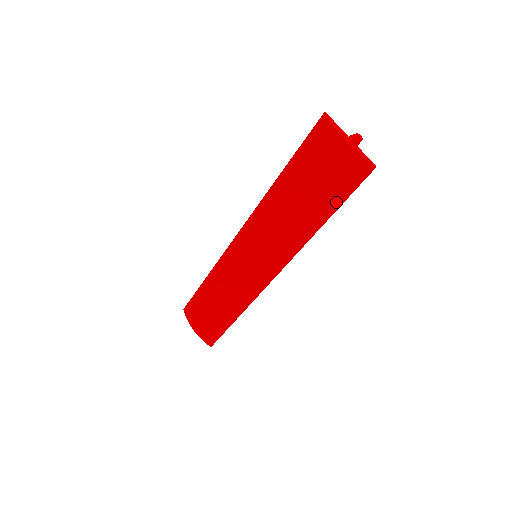
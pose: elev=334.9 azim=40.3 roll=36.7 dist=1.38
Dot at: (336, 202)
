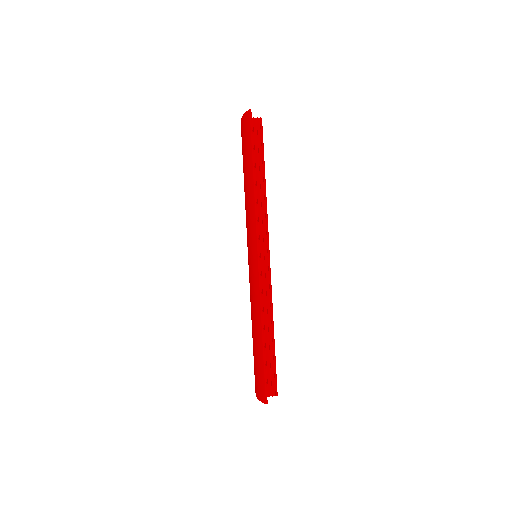
Dot at: (250, 151)
